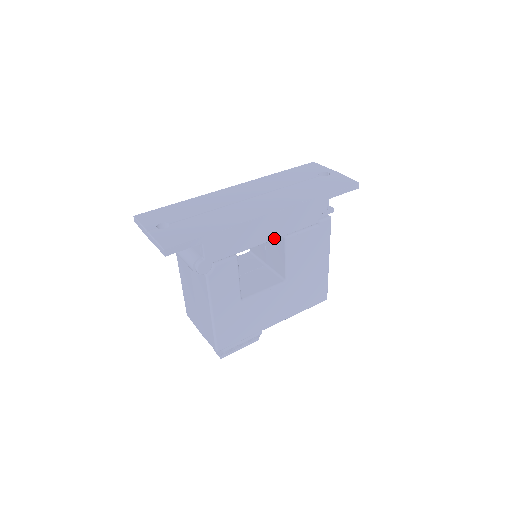
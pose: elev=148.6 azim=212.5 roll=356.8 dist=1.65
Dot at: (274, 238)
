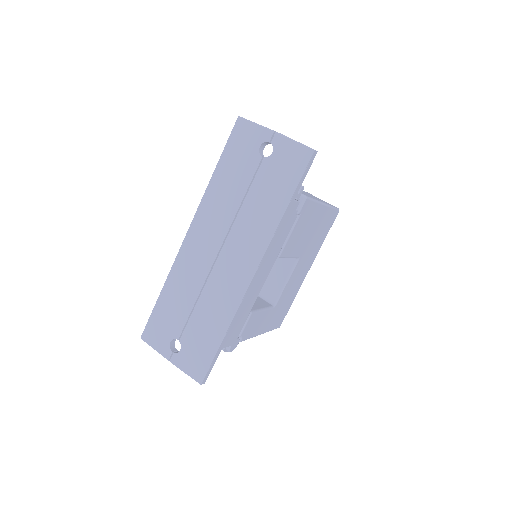
Dot at: (269, 272)
